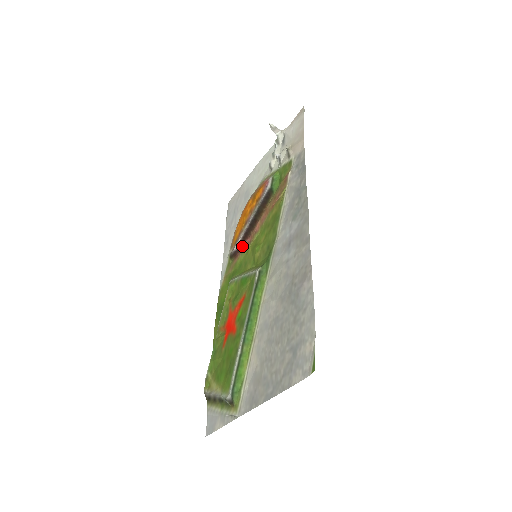
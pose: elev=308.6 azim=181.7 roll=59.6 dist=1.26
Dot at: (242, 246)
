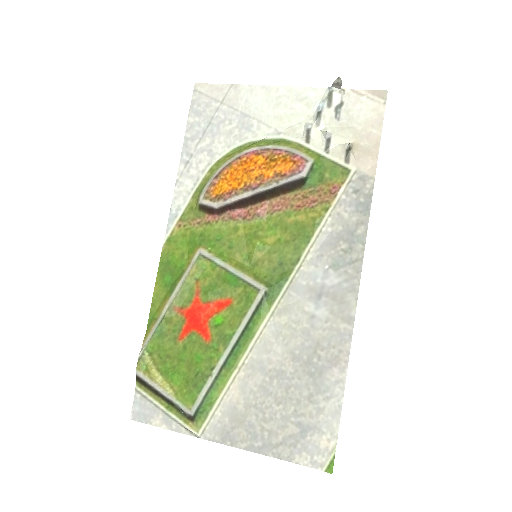
Dot at: (228, 211)
